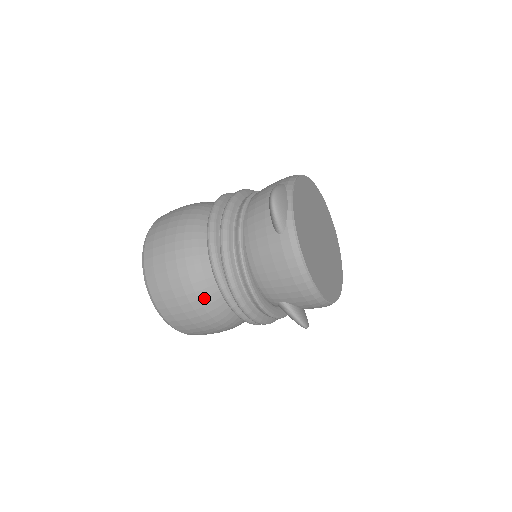
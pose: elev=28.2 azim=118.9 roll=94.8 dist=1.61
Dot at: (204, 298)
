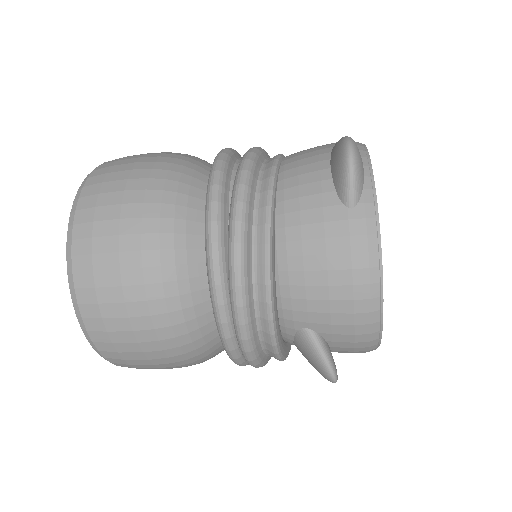
Dot at: (175, 297)
